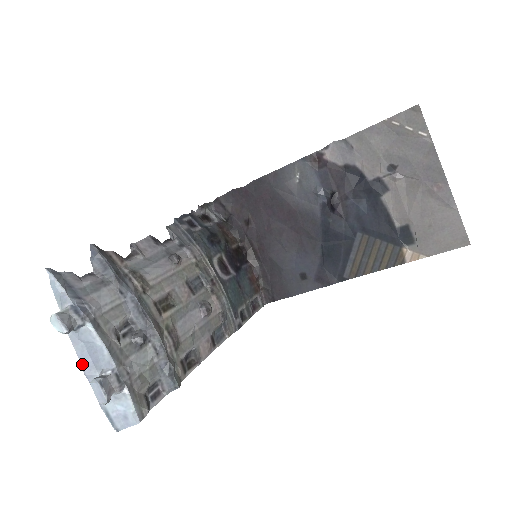
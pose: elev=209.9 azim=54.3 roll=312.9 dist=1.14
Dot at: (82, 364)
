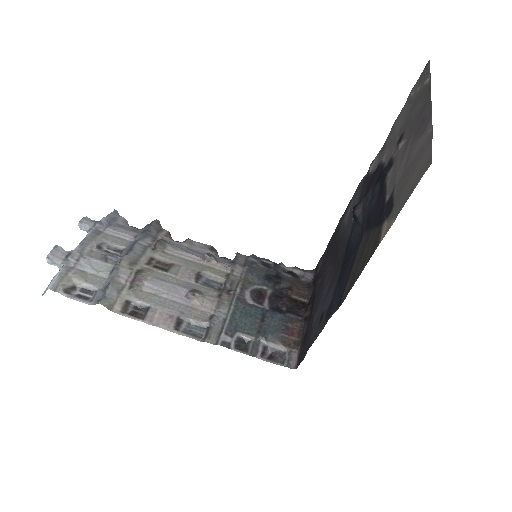
Dot at: occluded
